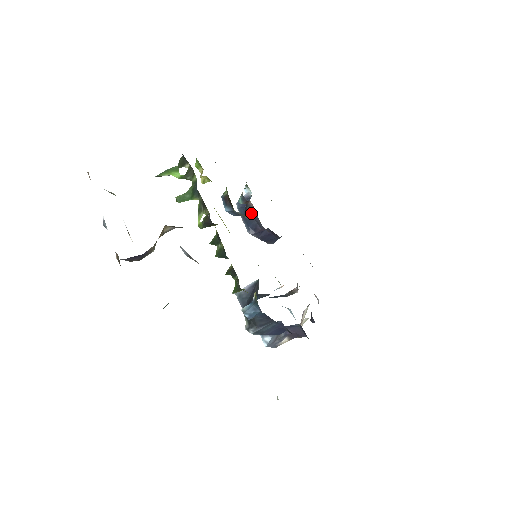
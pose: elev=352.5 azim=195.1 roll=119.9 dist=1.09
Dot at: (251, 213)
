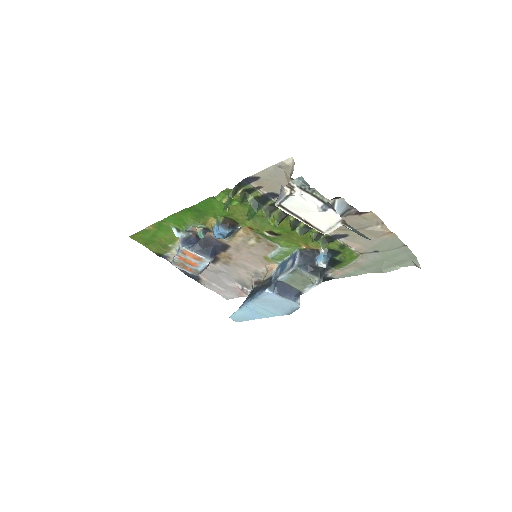
Dot at: (208, 243)
